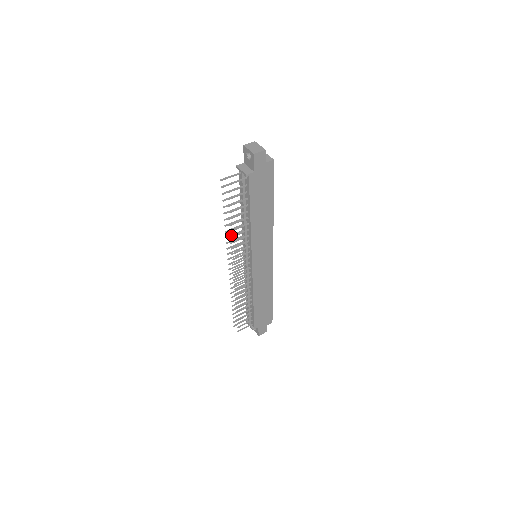
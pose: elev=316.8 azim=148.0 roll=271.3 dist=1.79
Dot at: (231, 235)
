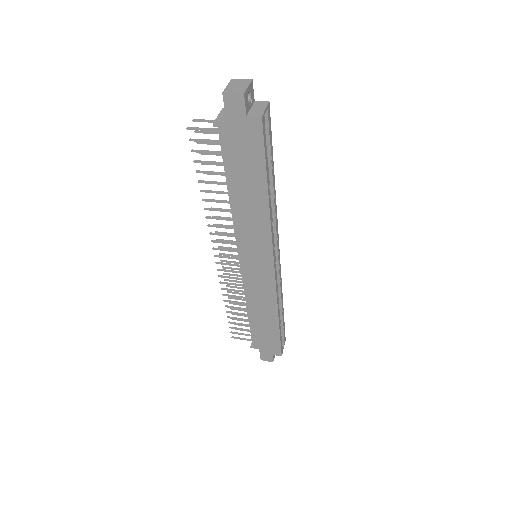
Dot at: occluded
